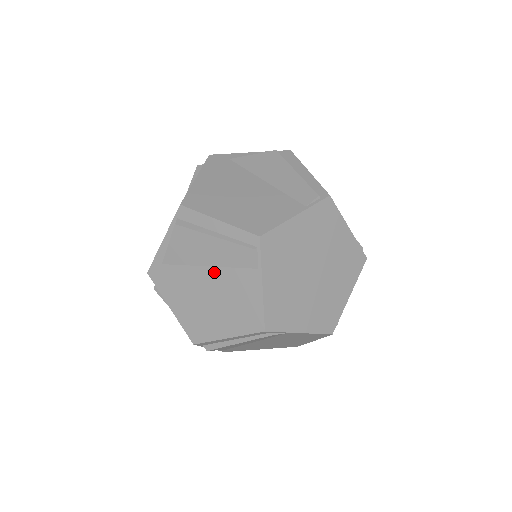
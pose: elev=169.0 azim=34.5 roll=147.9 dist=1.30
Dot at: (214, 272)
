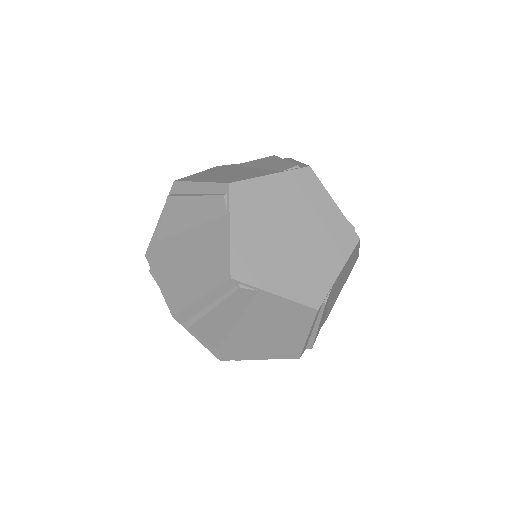
Dot at: (194, 232)
